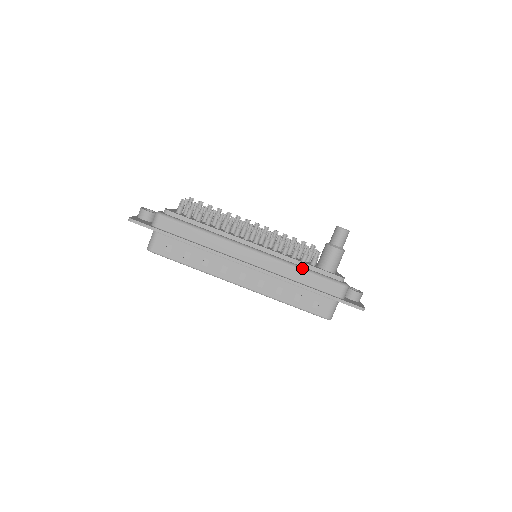
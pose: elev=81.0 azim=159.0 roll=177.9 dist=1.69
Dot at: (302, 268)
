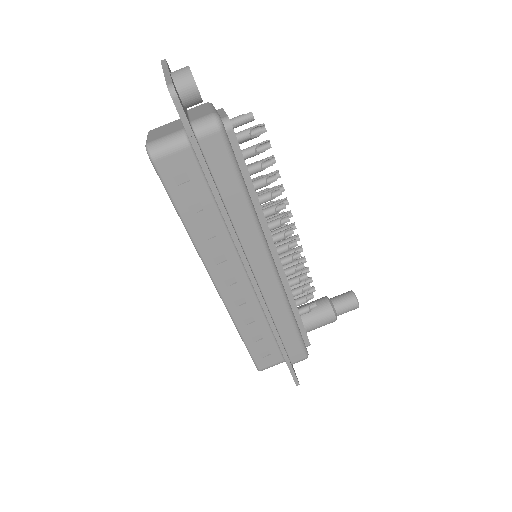
Dot at: (294, 318)
